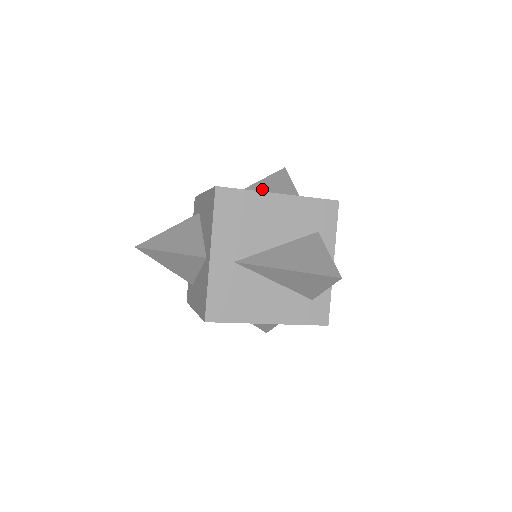
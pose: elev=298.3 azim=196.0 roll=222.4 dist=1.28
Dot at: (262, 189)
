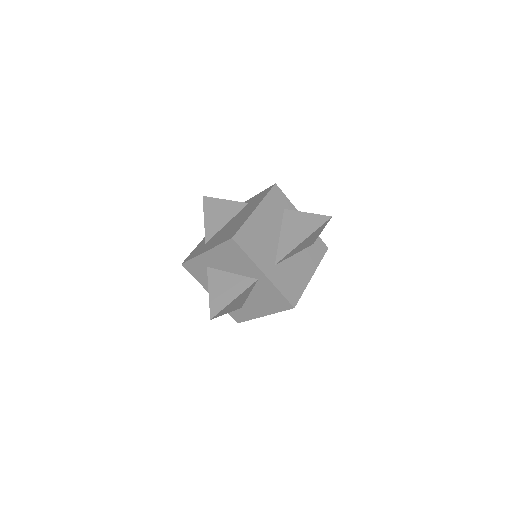
Dot at: (215, 219)
